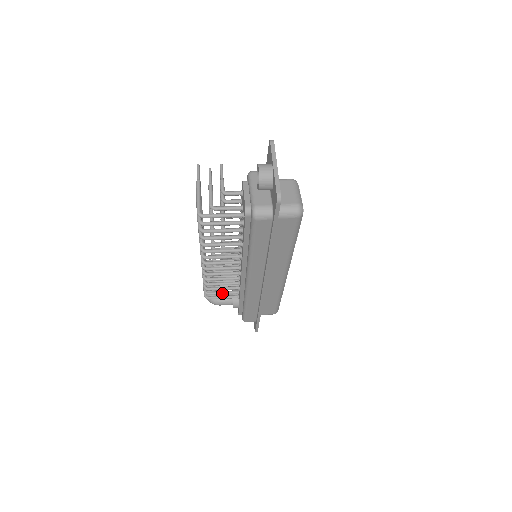
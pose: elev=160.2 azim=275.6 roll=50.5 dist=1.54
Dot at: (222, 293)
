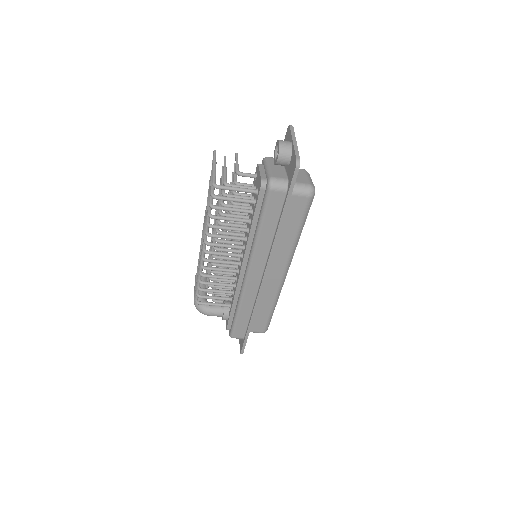
Dot at: (215, 297)
